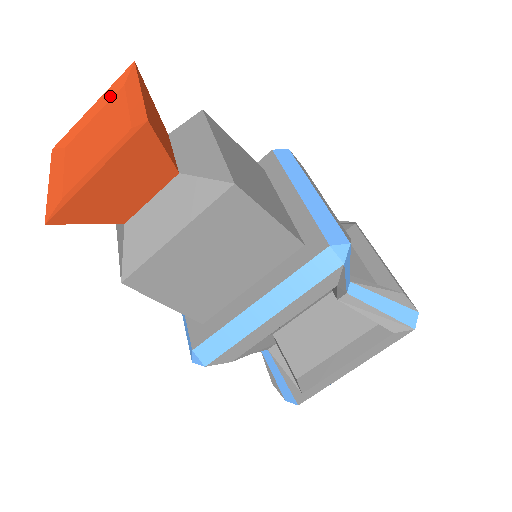
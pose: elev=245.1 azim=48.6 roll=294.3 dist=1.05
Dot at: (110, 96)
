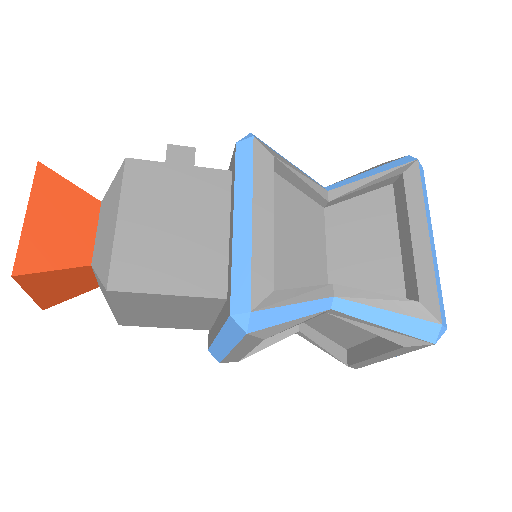
Dot at: occluded
